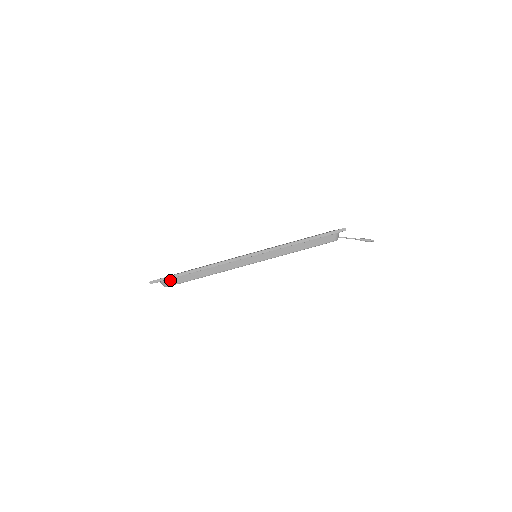
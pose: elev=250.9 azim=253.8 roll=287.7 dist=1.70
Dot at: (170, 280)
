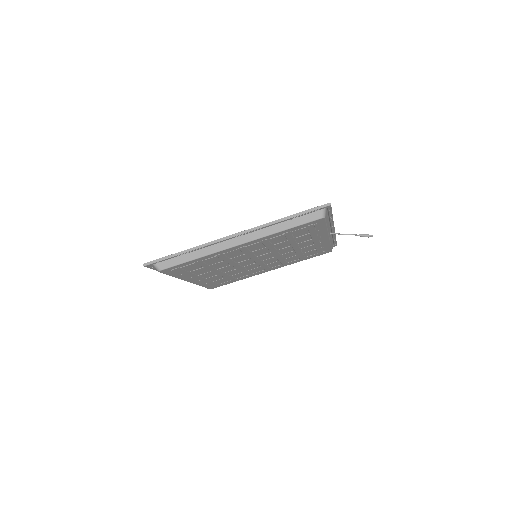
Dot at: (163, 263)
